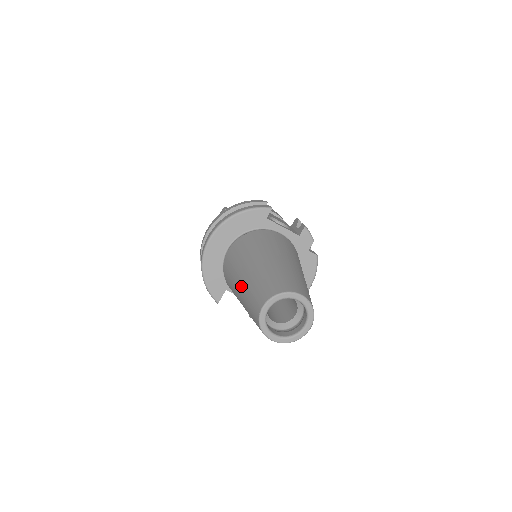
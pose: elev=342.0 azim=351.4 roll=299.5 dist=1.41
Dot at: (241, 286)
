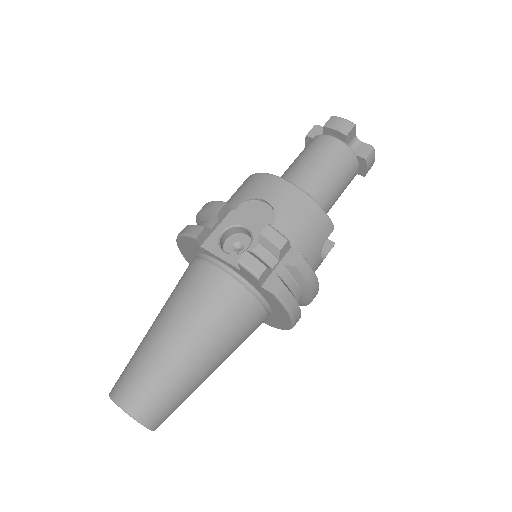
Dot at: occluded
